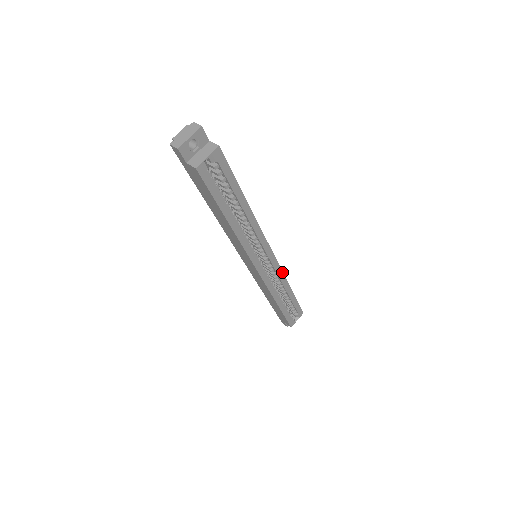
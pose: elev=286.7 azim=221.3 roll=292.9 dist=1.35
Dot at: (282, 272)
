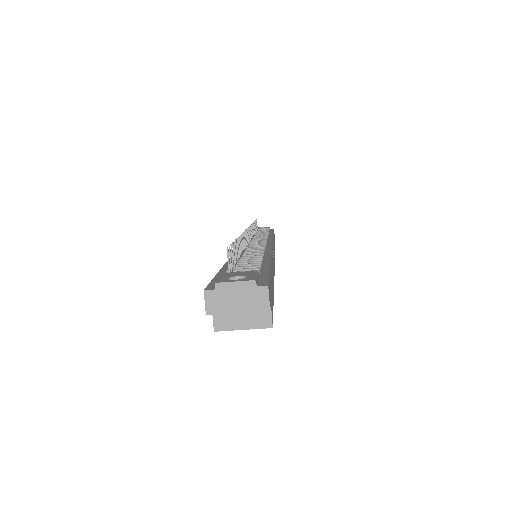
Dot at: occluded
